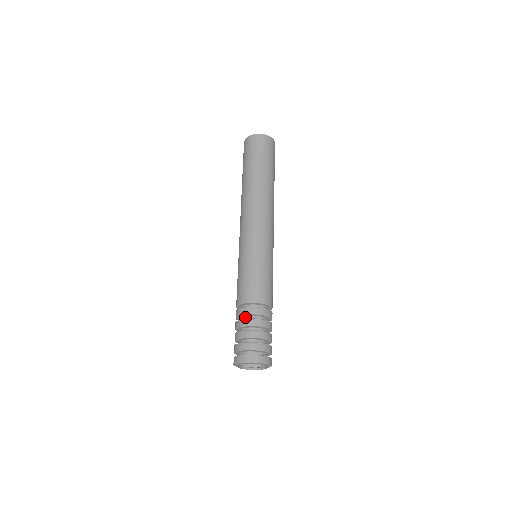
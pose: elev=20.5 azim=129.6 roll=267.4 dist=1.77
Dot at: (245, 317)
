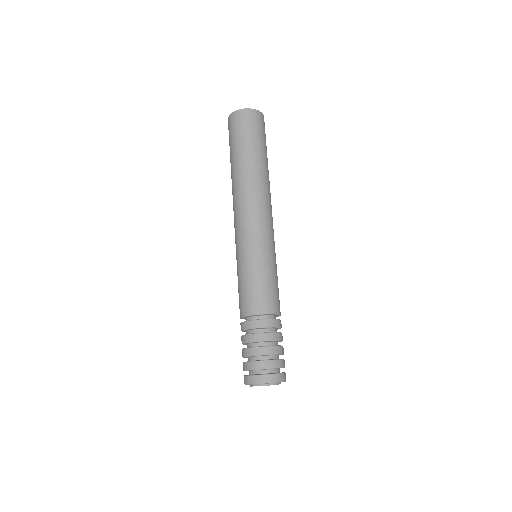
Dot at: (247, 331)
